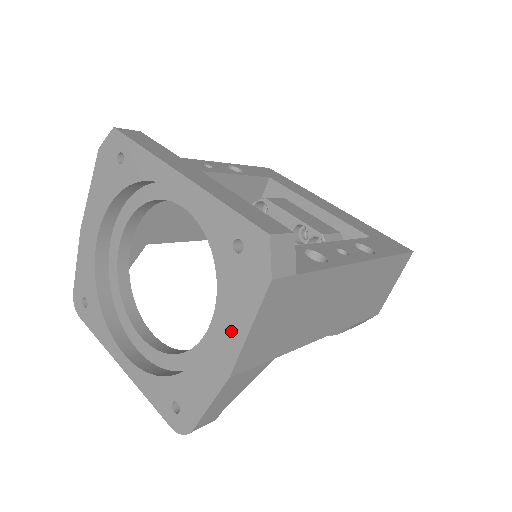
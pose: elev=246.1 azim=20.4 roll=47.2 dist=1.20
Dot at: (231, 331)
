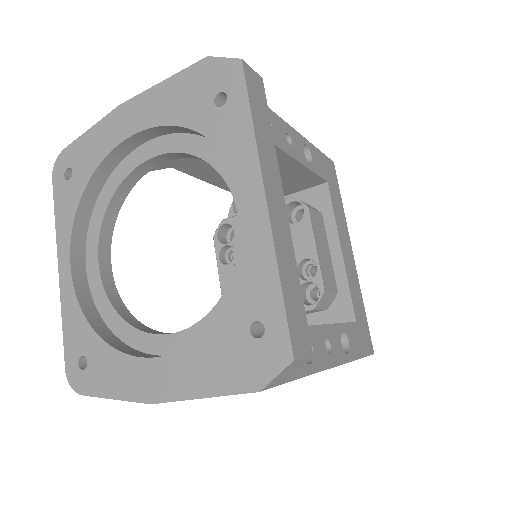
Dot at: (186, 378)
